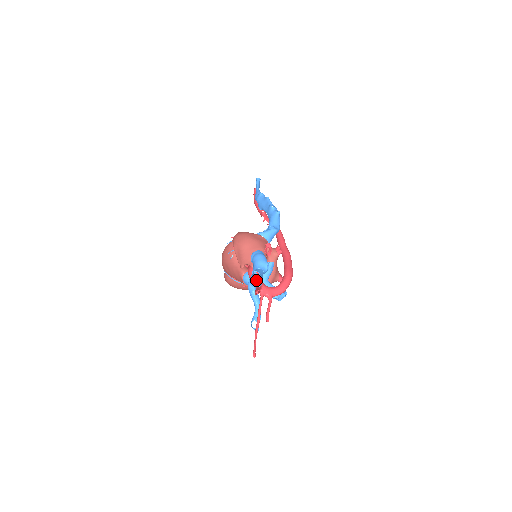
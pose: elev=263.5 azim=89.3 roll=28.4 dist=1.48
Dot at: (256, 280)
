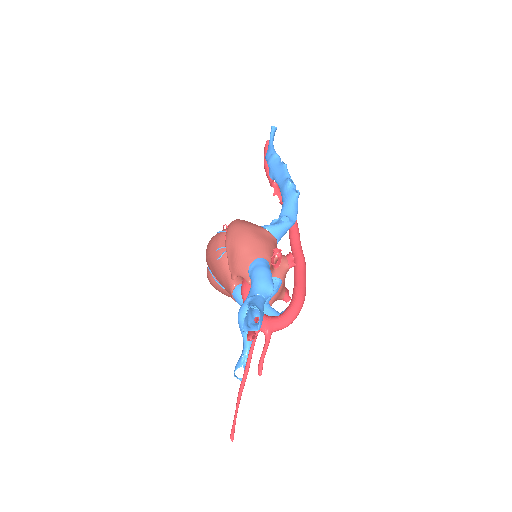
Dot at: (252, 314)
